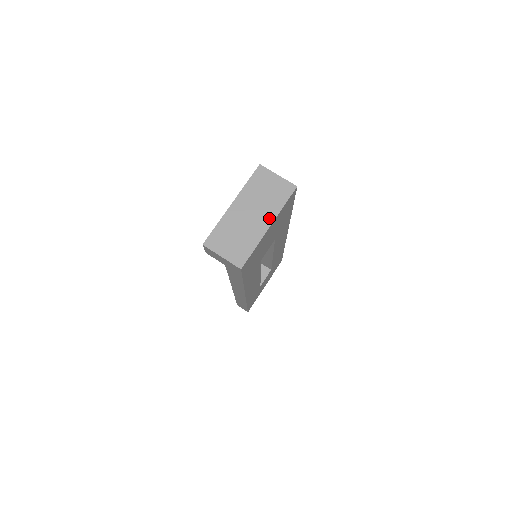
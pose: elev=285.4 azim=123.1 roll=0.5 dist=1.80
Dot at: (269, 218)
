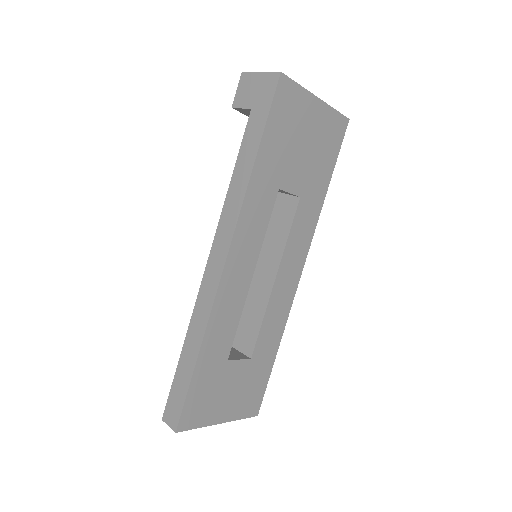
Dot at: occluded
